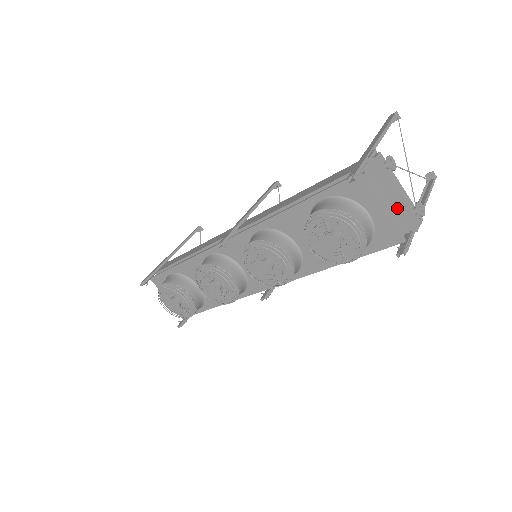
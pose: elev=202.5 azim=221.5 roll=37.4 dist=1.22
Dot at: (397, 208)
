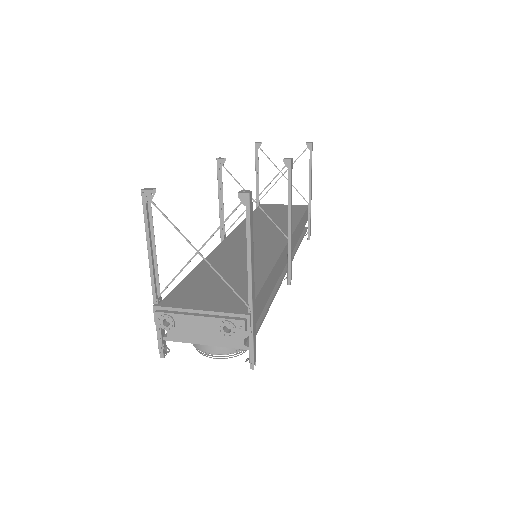
Dot at: occluded
